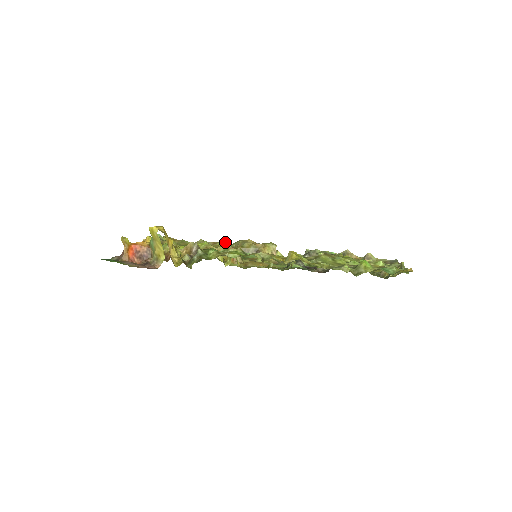
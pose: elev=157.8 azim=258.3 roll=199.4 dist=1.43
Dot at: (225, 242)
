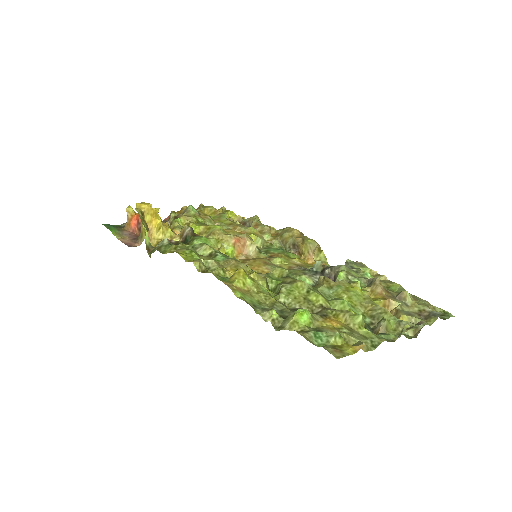
Dot at: (266, 226)
